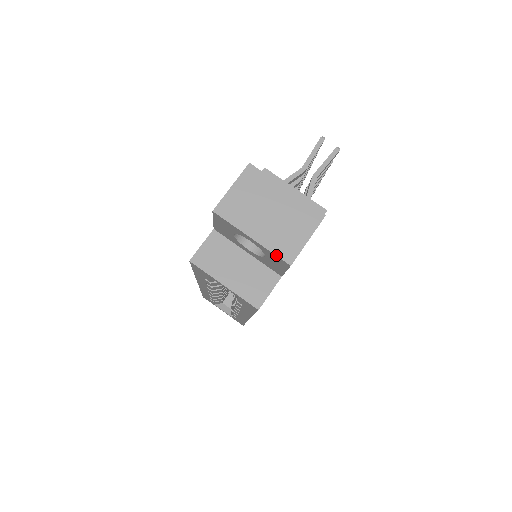
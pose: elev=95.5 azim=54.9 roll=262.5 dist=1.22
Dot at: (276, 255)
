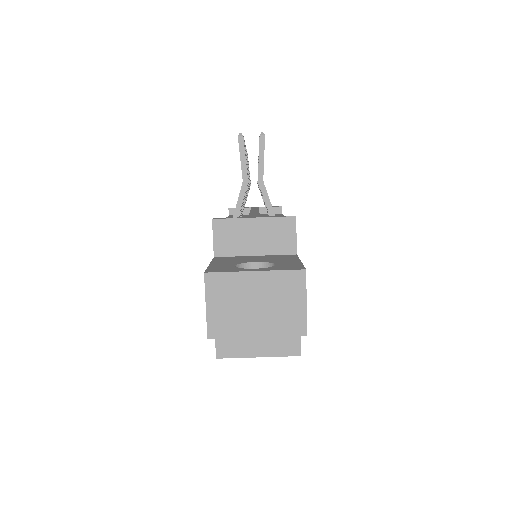
Dot at: occluded
